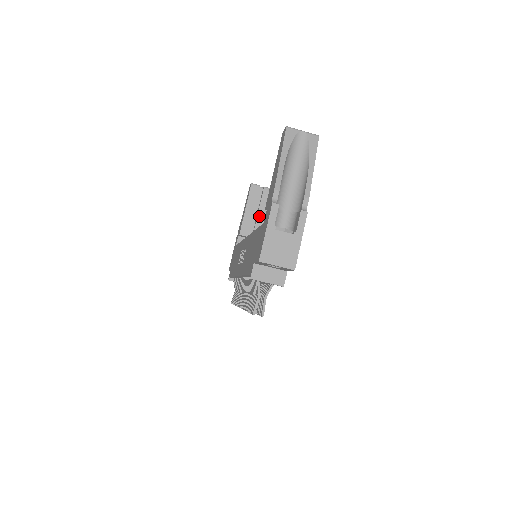
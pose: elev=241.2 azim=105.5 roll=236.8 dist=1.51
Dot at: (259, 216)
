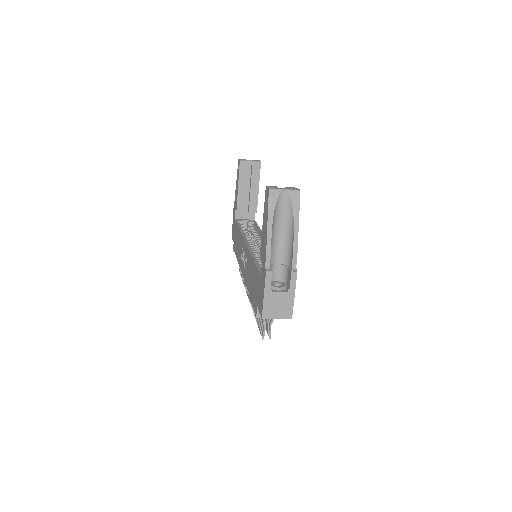
Dot at: (252, 191)
